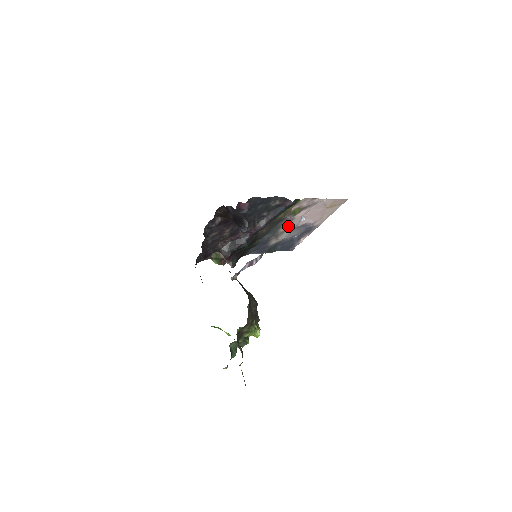
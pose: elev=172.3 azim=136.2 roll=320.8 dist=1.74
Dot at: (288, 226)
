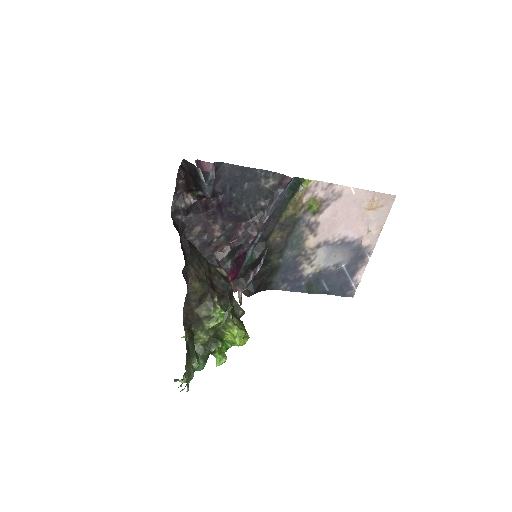
Dot at: (317, 238)
